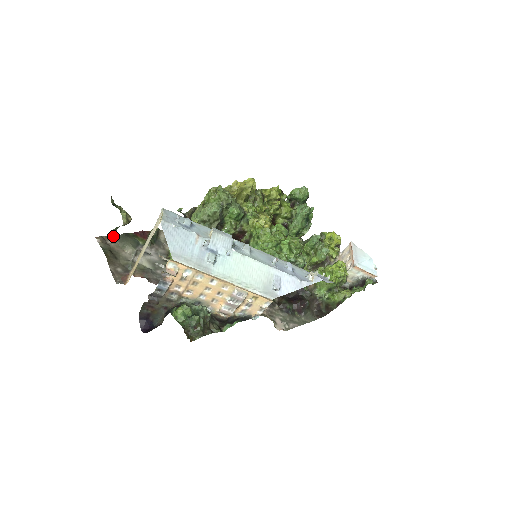
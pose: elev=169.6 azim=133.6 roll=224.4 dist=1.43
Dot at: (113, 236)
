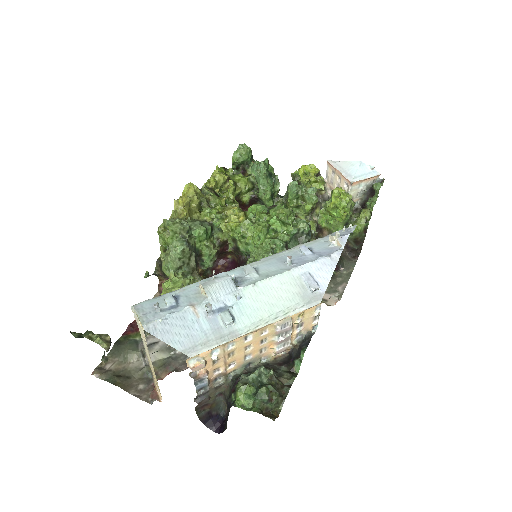
Dot at: occluded
